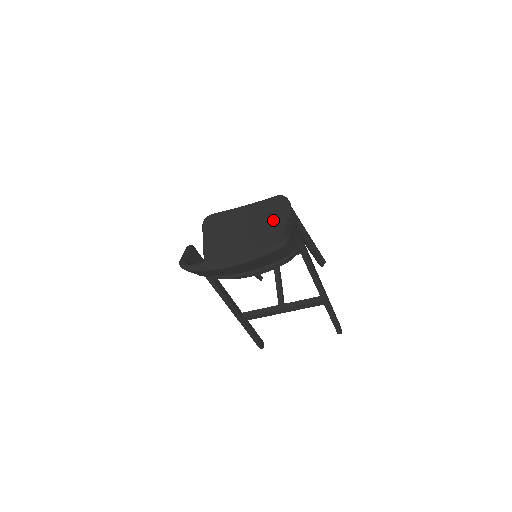
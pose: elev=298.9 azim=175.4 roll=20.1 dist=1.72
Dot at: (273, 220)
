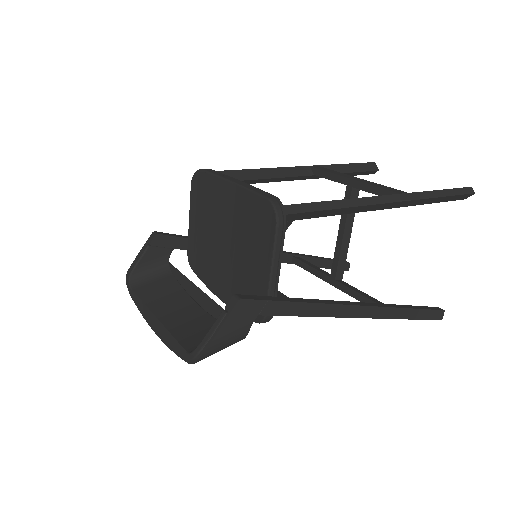
Dot at: (254, 243)
